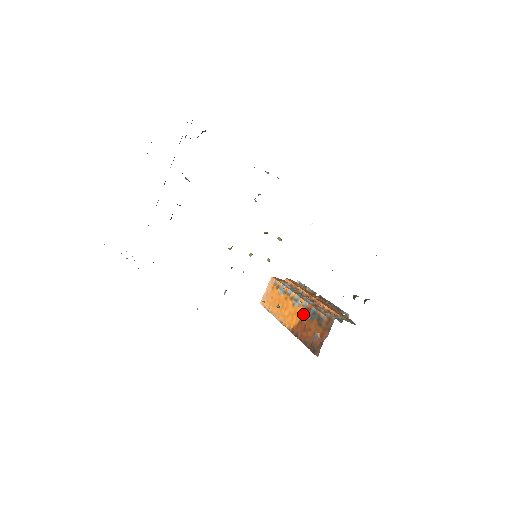
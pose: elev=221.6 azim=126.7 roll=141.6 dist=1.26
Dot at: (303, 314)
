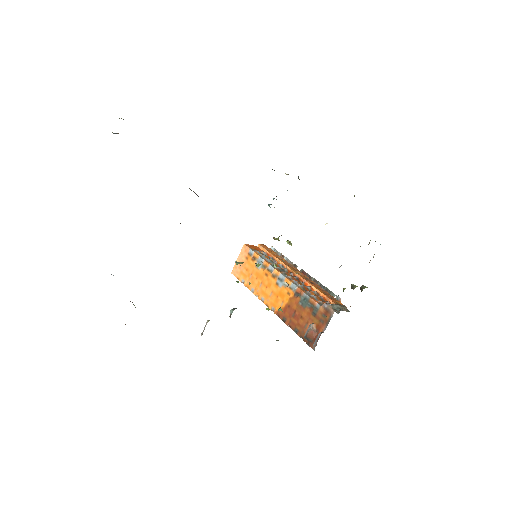
Dot at: (291, 298)
